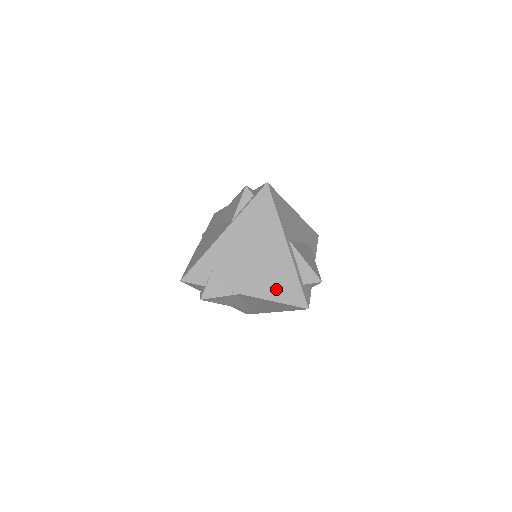
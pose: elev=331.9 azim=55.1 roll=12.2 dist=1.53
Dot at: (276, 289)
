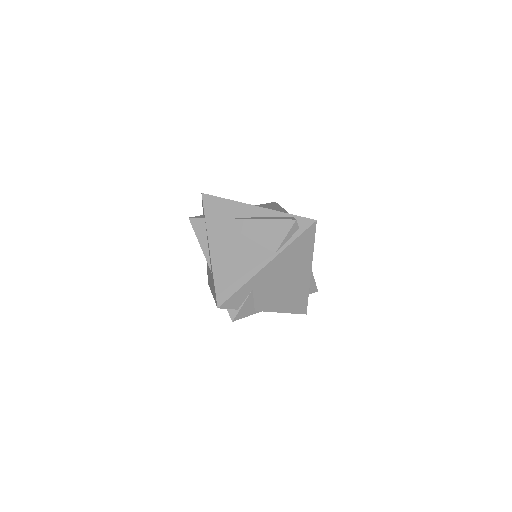
Dot at: (291, 304)
